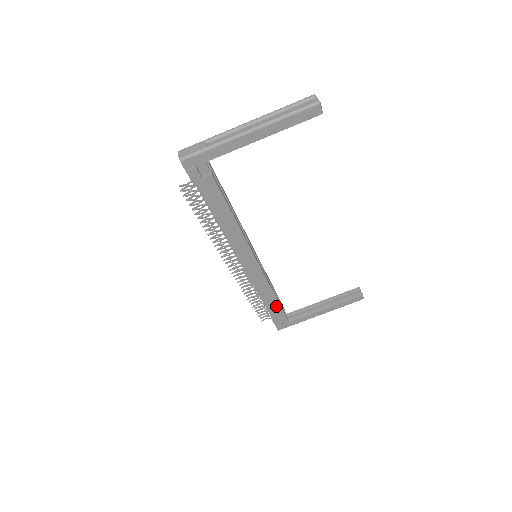
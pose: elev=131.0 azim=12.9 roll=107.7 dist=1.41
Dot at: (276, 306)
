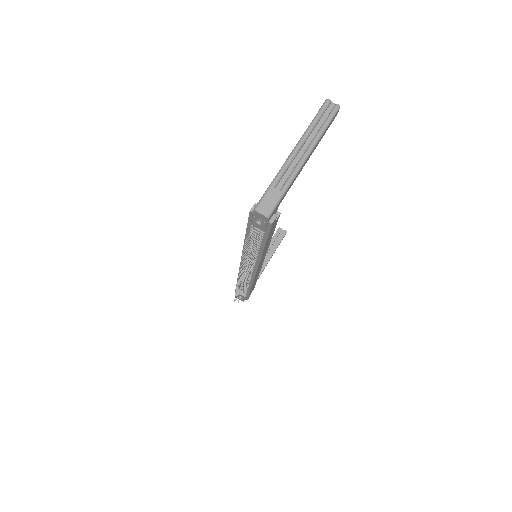
Dot at: (254, 284)
